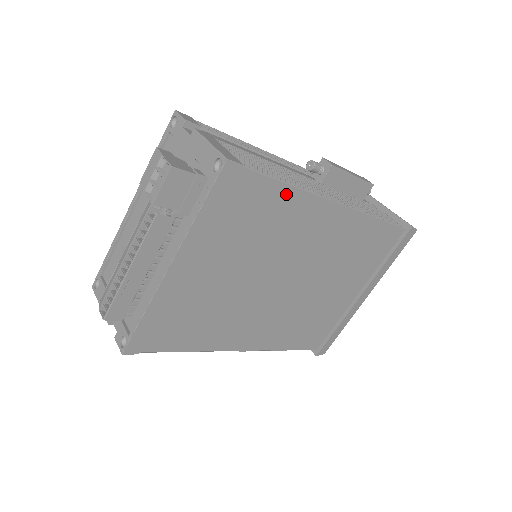
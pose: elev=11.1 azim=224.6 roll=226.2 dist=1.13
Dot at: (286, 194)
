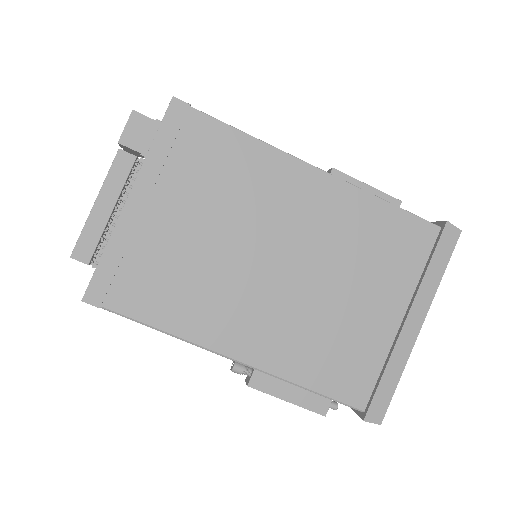
Dot at: (245, 143)
